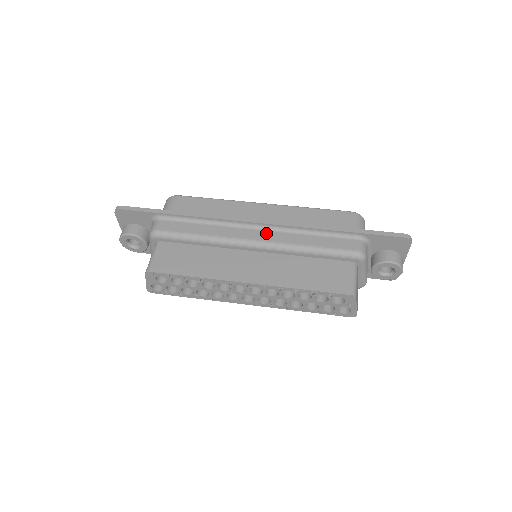
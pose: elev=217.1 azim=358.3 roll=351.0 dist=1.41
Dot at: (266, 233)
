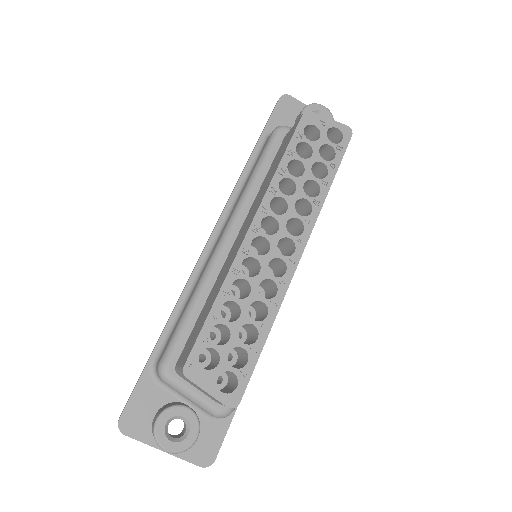
Dot at: (223, 228)
